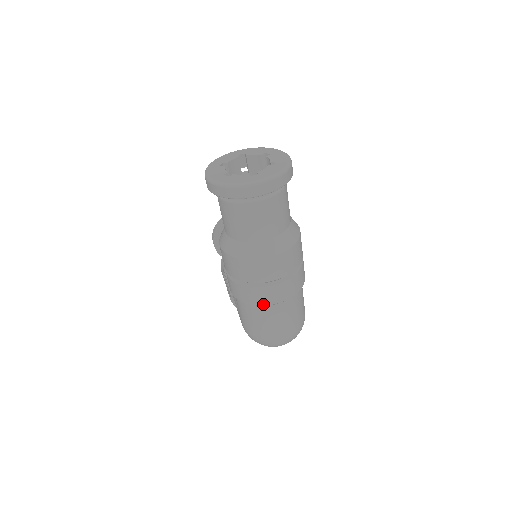
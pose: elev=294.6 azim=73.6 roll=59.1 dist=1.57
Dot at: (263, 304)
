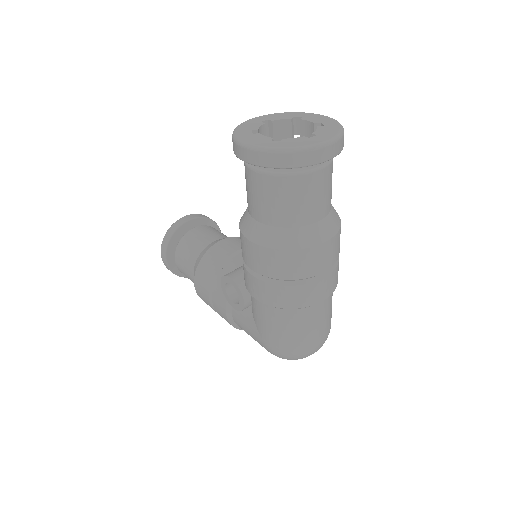
Dot at: (310, 304)
